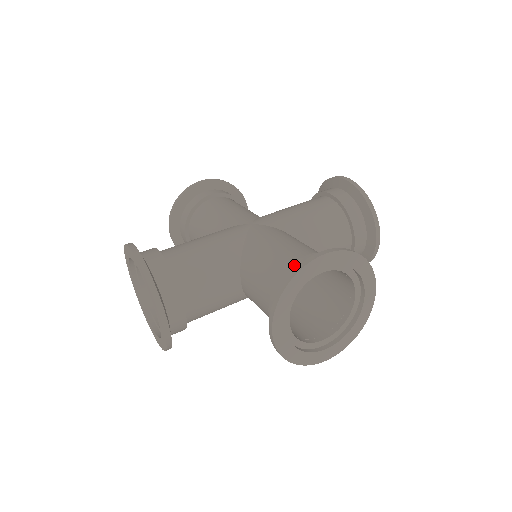
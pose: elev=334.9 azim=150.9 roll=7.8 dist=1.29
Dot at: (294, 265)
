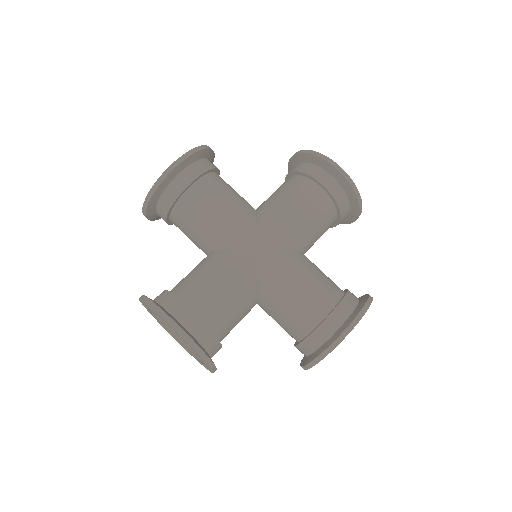
Dot at: (325, 324)
